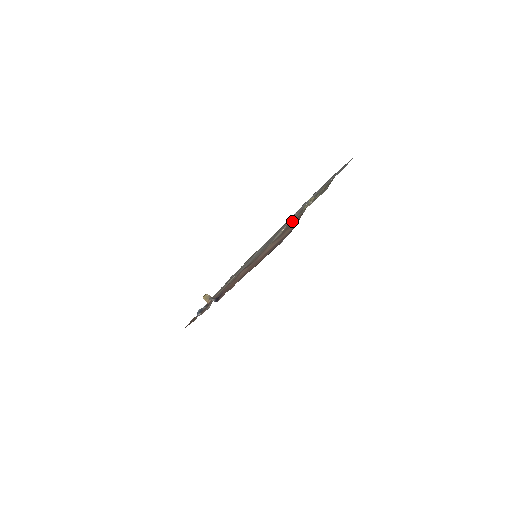
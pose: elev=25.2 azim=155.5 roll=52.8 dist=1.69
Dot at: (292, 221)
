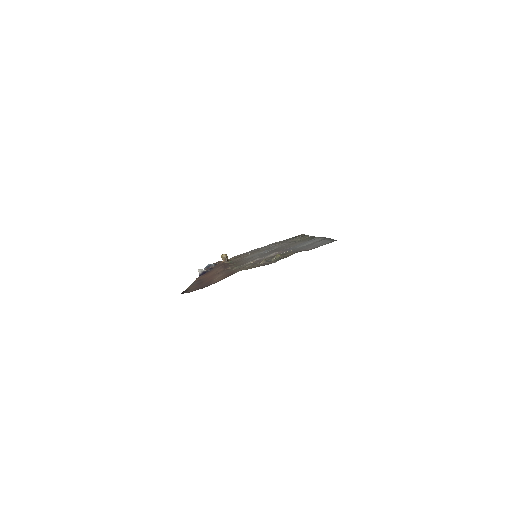
Dot at: (246, 266)
